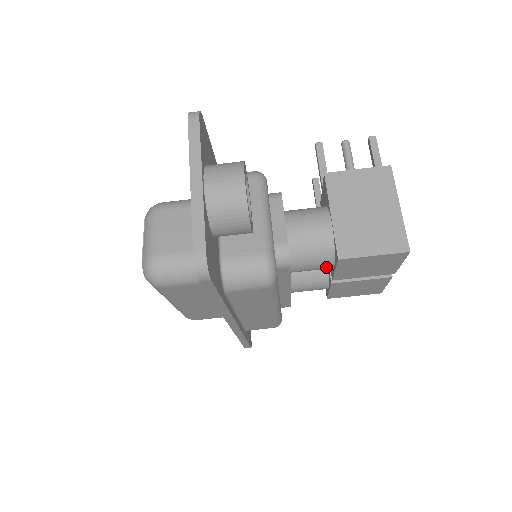
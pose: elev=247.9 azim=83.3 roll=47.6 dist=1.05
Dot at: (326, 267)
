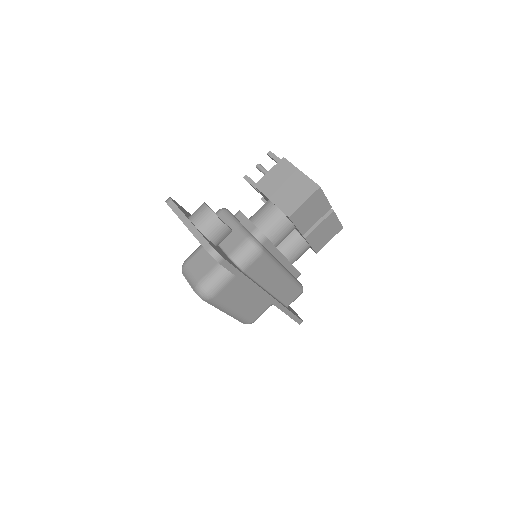
Dot at: (290, 229)
